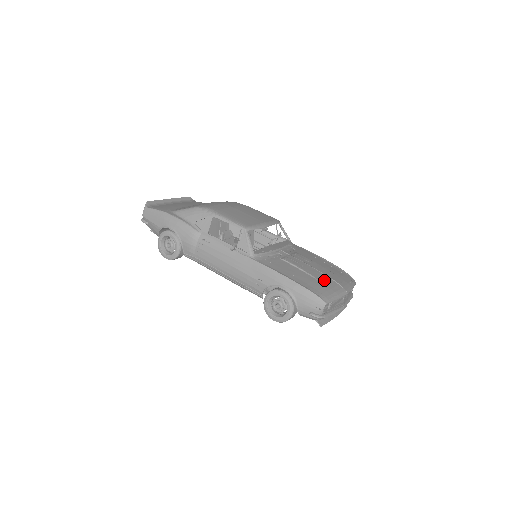
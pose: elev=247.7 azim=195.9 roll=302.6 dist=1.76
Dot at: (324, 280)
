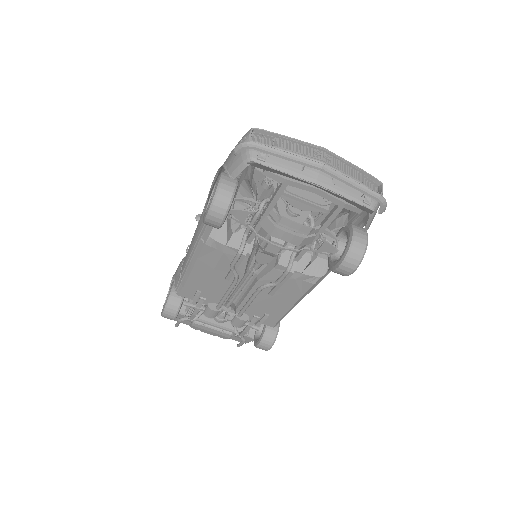
Dot at: occluded
